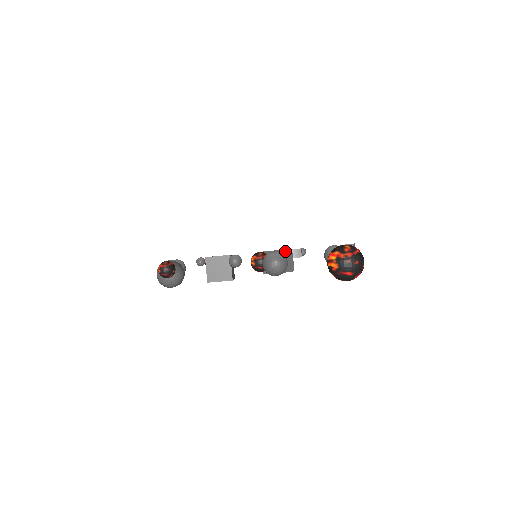
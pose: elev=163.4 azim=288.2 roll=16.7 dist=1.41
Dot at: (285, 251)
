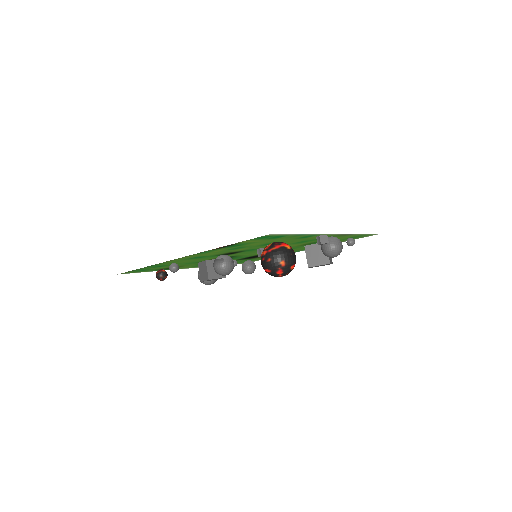
Dot at: (316, 245)
